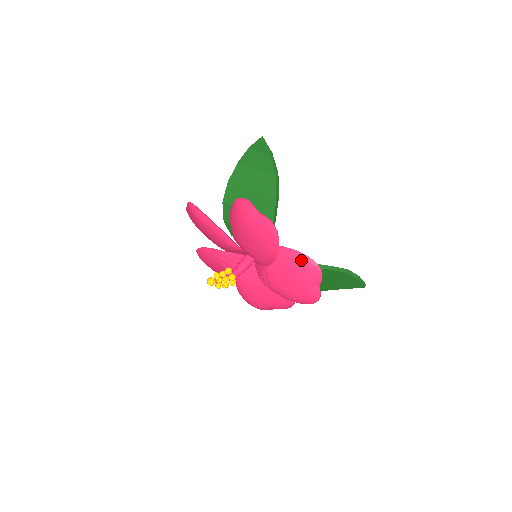
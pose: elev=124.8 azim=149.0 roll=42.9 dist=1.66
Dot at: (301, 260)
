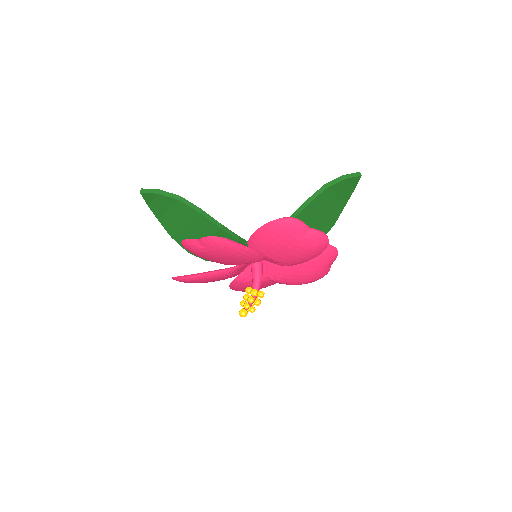
Dot at: (272, 229)
